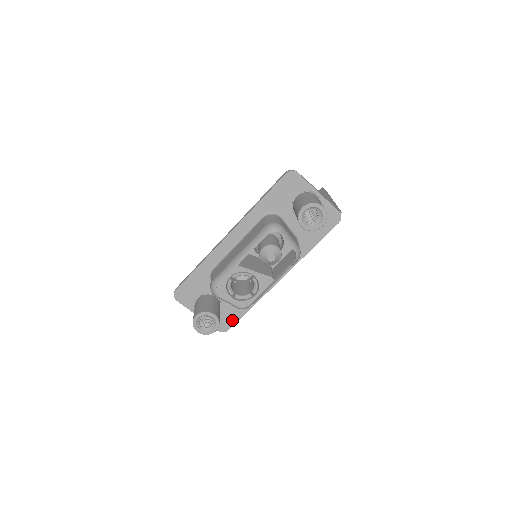
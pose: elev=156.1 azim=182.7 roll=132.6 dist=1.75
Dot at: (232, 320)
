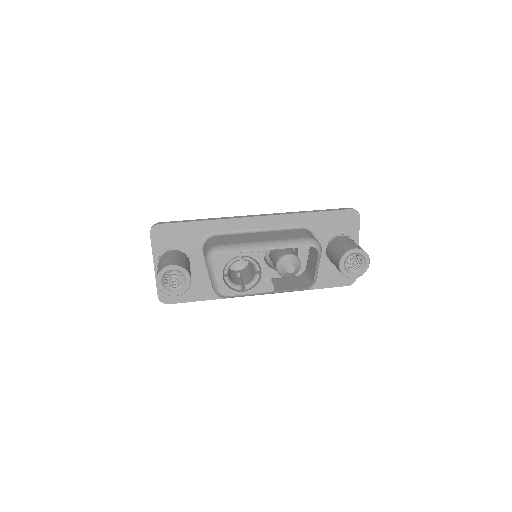
Dot at: (181, 297)
